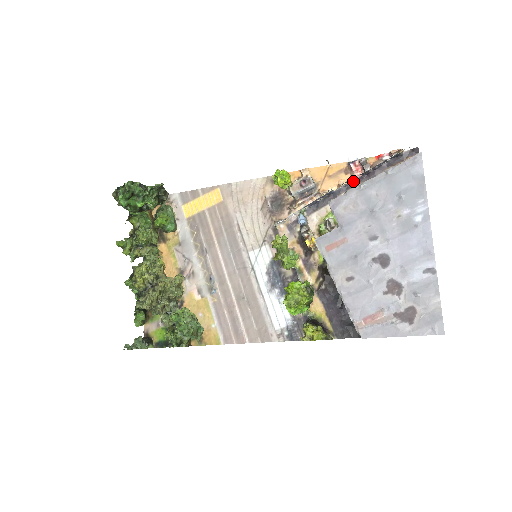
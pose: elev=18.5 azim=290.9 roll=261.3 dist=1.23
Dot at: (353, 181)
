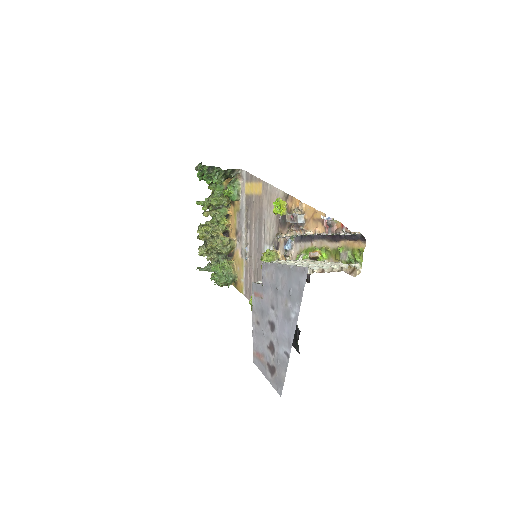
Dot at: occluded
